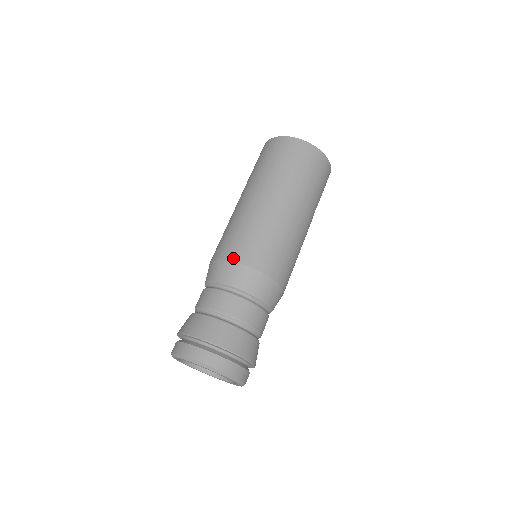
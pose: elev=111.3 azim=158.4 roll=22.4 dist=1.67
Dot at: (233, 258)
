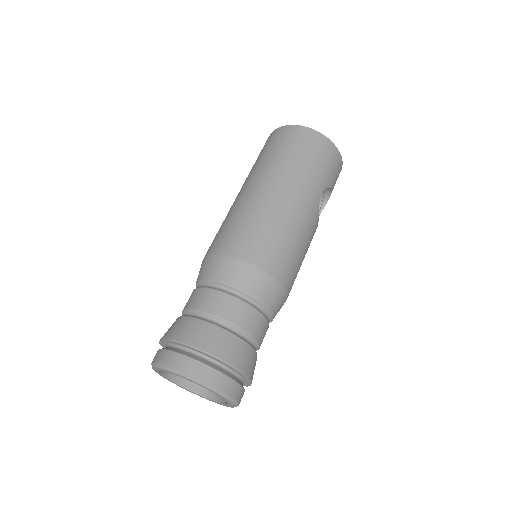
Dot at: (213, 252)
